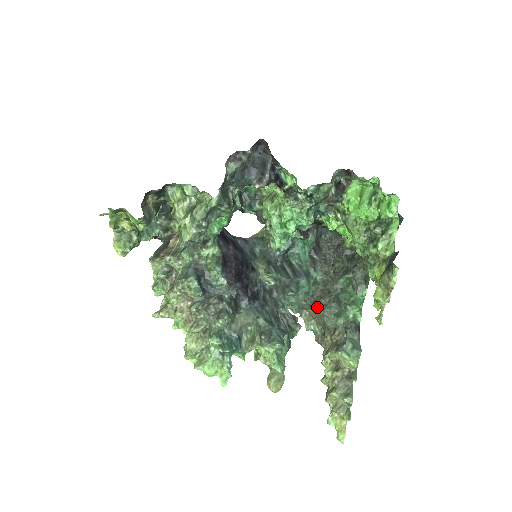
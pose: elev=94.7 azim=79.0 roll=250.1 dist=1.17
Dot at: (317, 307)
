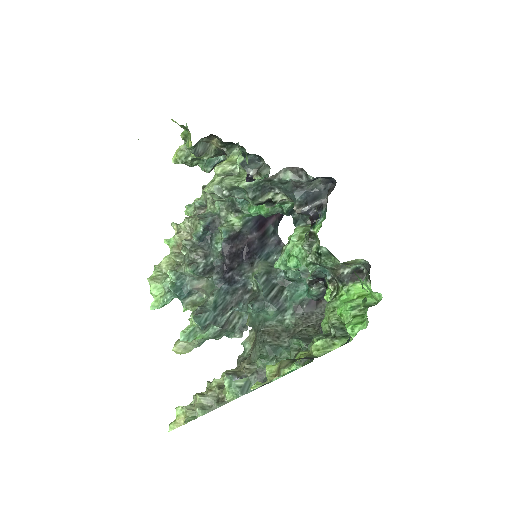
Dot at: (258, 336)
